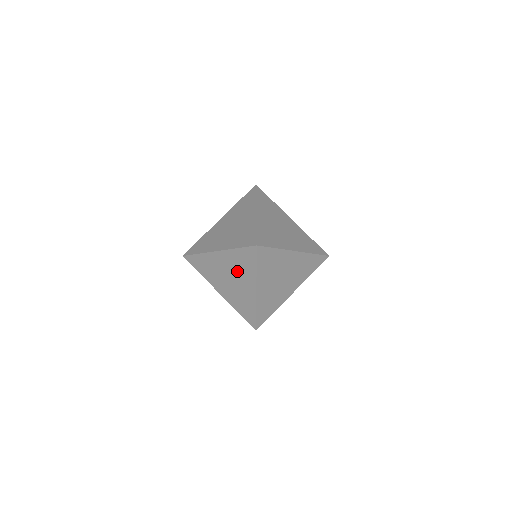
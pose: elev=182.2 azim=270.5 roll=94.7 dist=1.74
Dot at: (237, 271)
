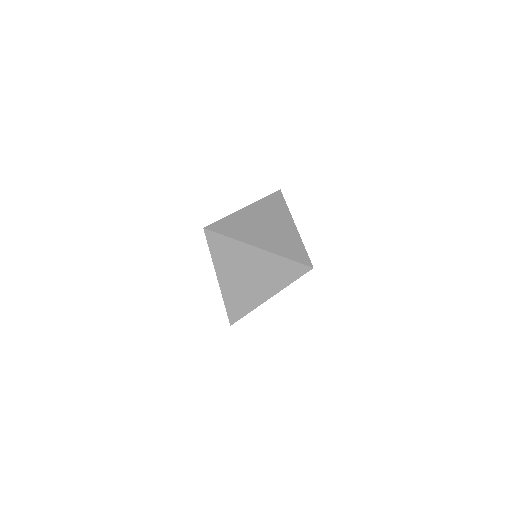
Dot at: occluded
